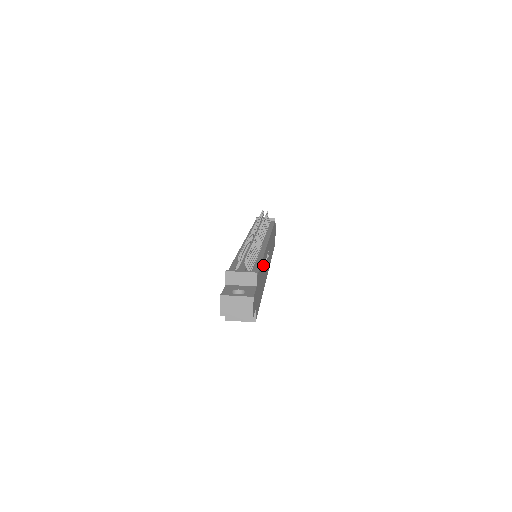
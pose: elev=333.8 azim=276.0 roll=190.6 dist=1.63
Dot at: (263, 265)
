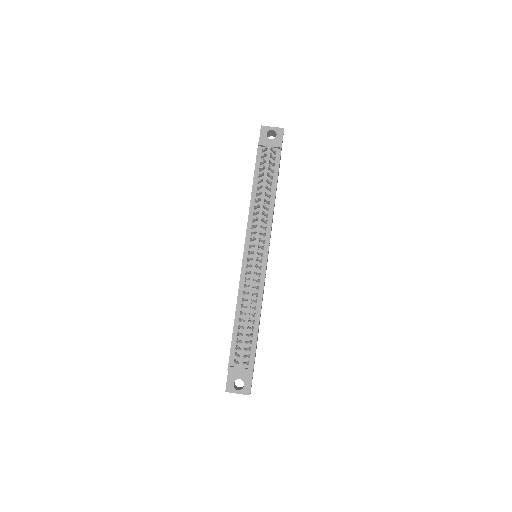
Dot at: occluded
